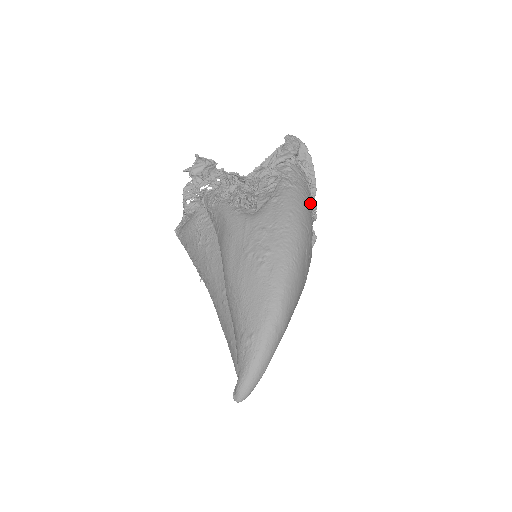
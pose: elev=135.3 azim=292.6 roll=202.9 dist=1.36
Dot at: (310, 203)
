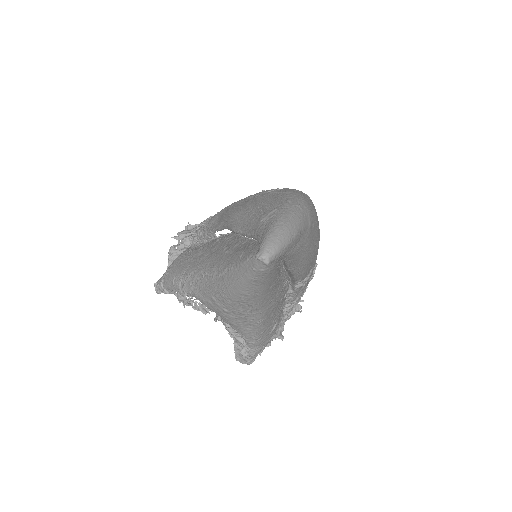
Dot at: occluded
